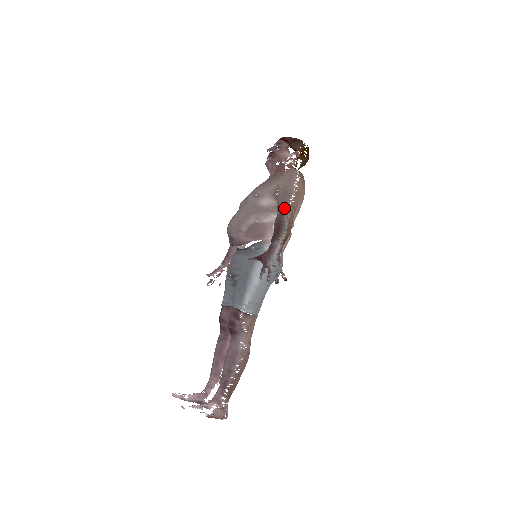
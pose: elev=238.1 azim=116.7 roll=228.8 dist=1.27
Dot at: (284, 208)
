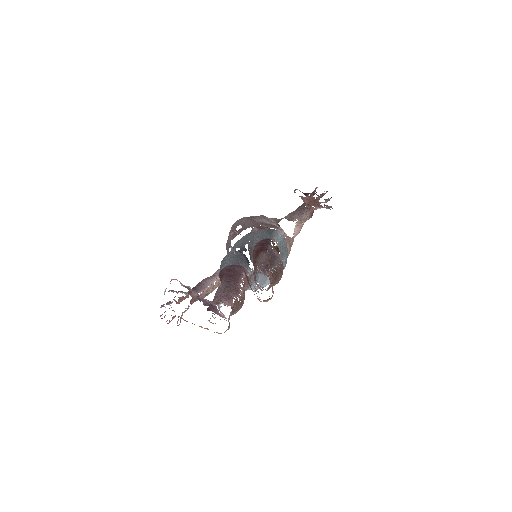
Dot at: occluded
